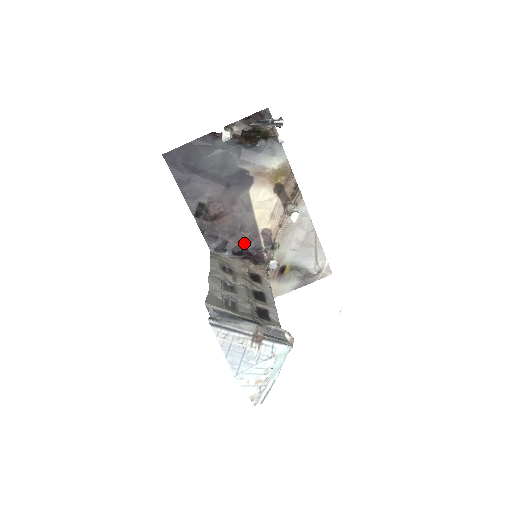
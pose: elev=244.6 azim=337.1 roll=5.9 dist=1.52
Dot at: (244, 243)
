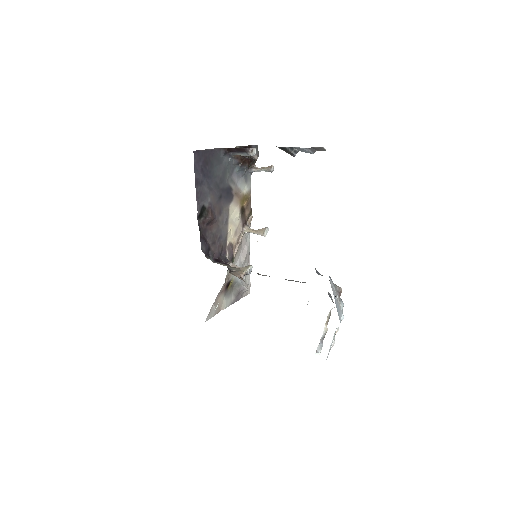
Dot at: (219, 252)
